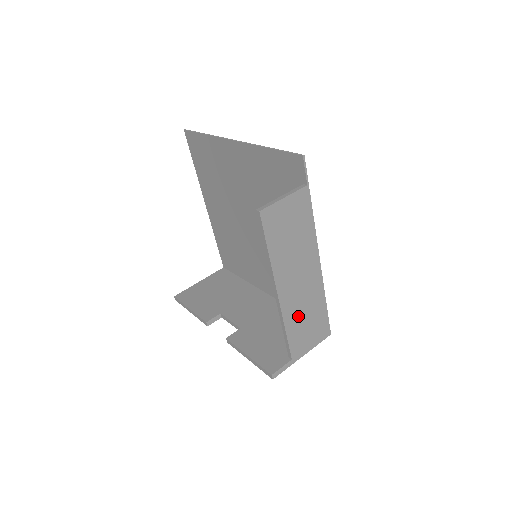
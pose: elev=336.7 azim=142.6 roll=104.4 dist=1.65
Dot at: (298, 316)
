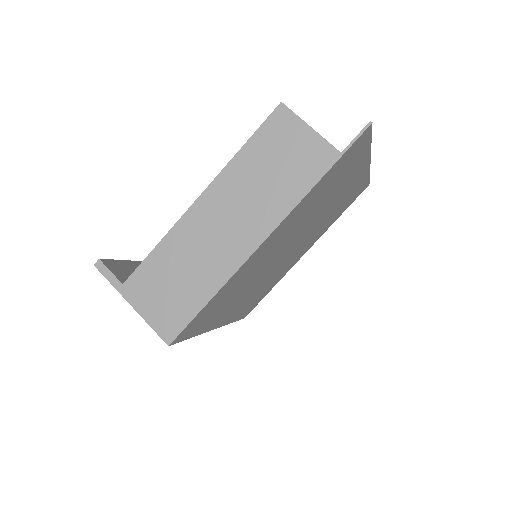
Dot at: (180, 256)
